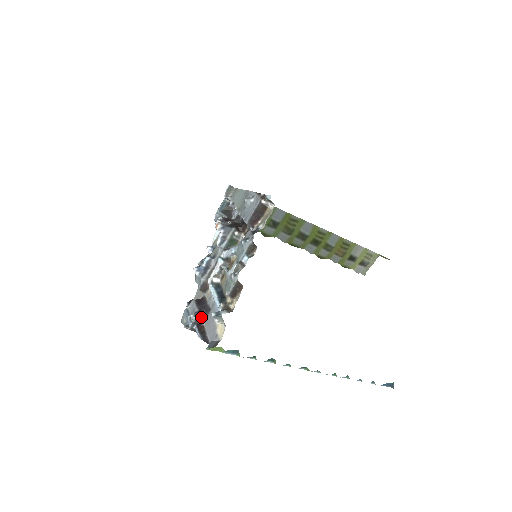
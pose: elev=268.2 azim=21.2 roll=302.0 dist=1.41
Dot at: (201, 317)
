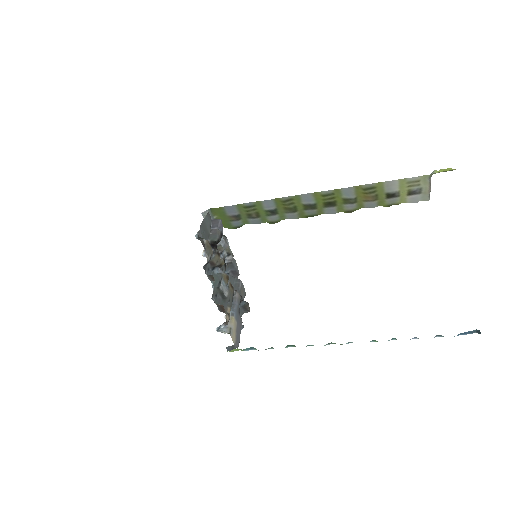
Dot at: occluded
